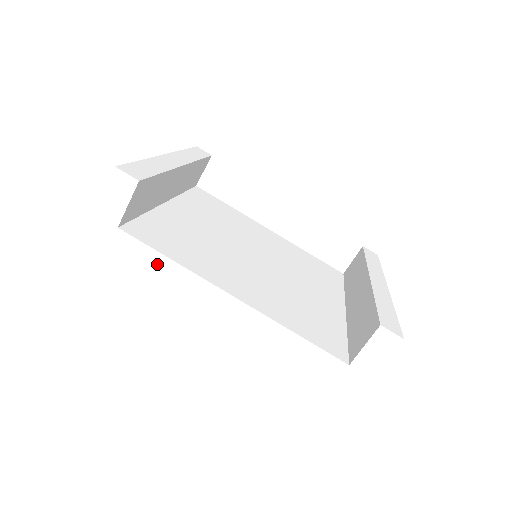
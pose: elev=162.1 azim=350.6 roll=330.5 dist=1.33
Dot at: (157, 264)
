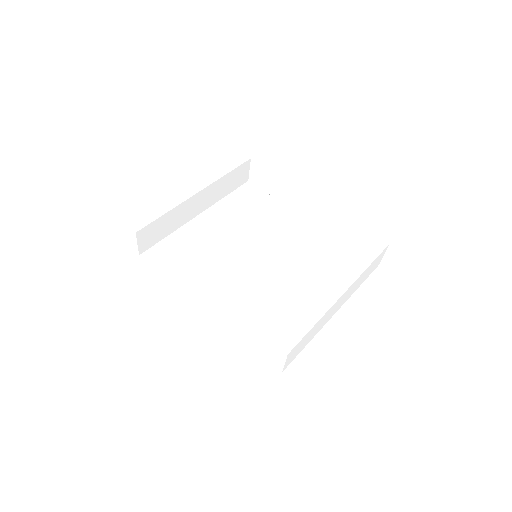
Dot at: (161, 278)
